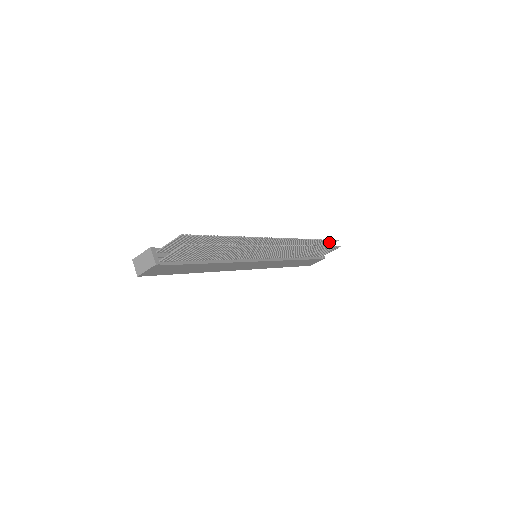
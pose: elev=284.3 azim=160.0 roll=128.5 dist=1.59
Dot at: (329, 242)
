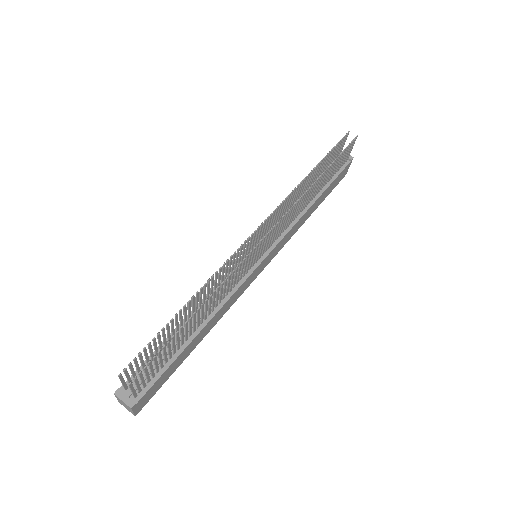
Dot at: (338, 145)
